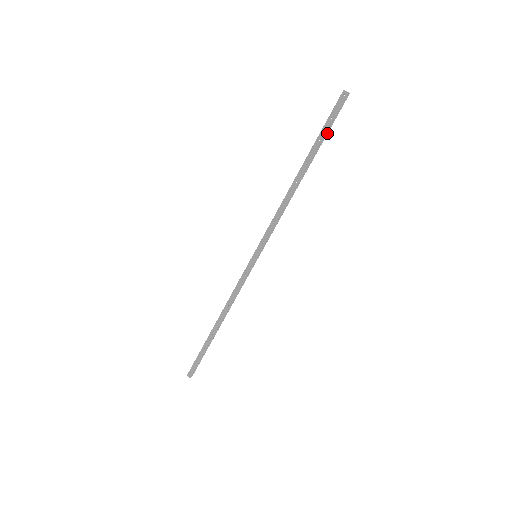
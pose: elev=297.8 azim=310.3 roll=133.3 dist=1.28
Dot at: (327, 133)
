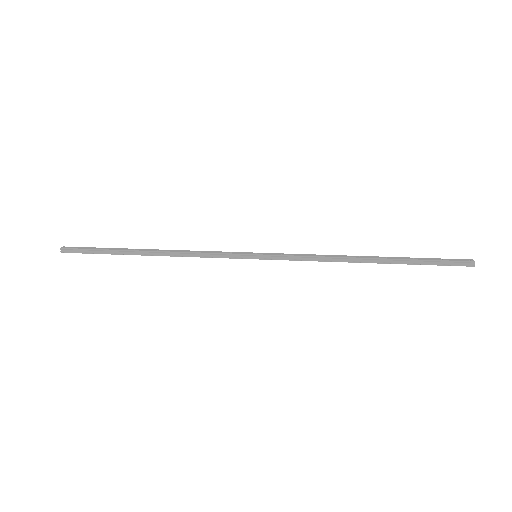
Dot at: (425, 264)
